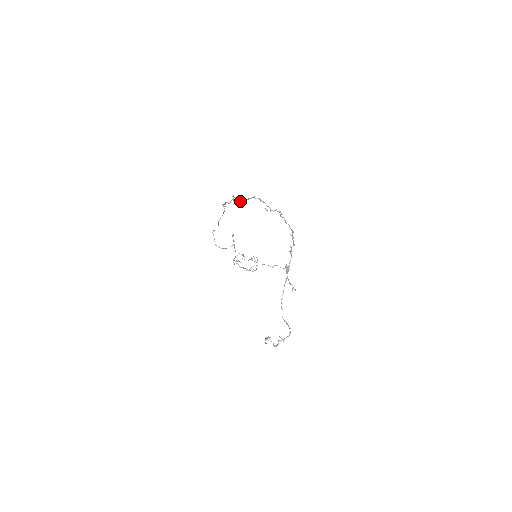
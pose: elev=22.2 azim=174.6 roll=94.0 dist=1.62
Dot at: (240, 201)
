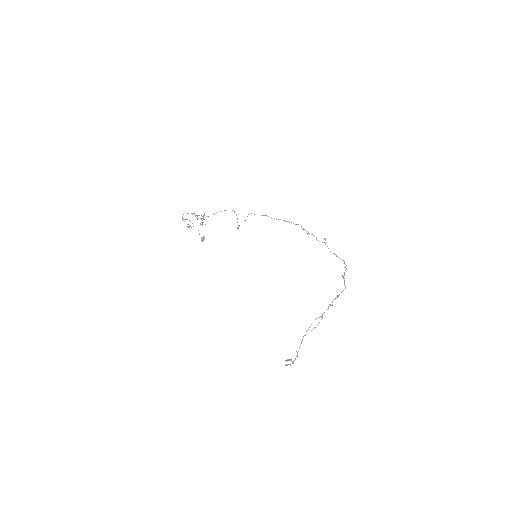
Dot at: occluded
